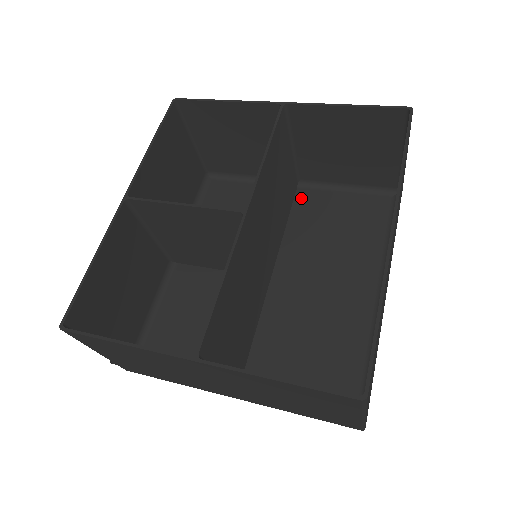
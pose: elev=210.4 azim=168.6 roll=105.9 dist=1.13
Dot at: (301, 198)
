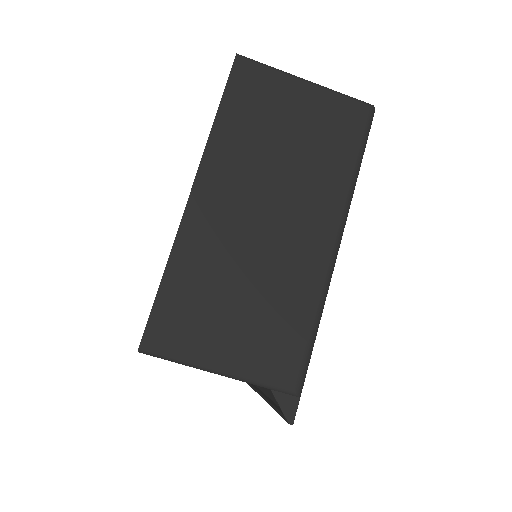
Dot at: occluded
